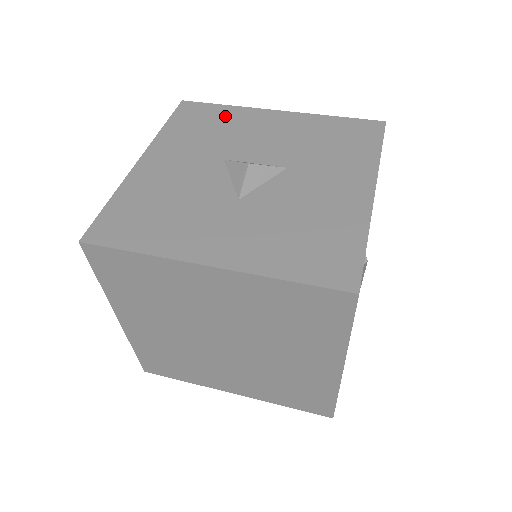
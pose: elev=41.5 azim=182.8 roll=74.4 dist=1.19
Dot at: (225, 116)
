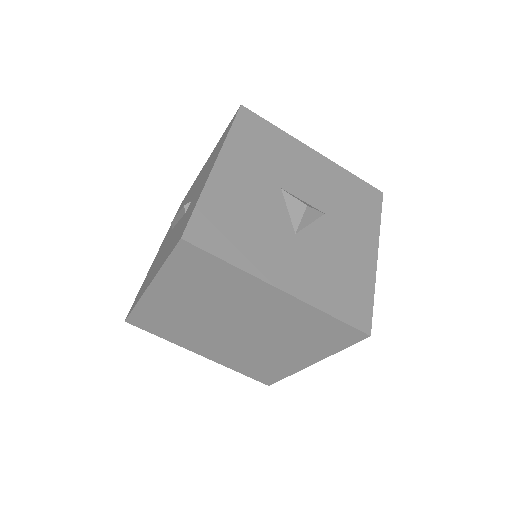
Dot at: (277, 140)
